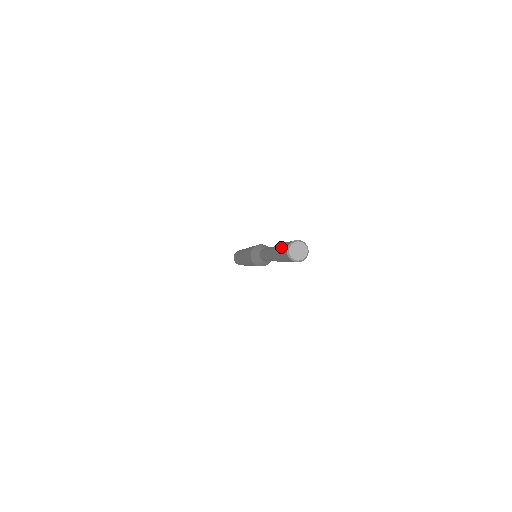
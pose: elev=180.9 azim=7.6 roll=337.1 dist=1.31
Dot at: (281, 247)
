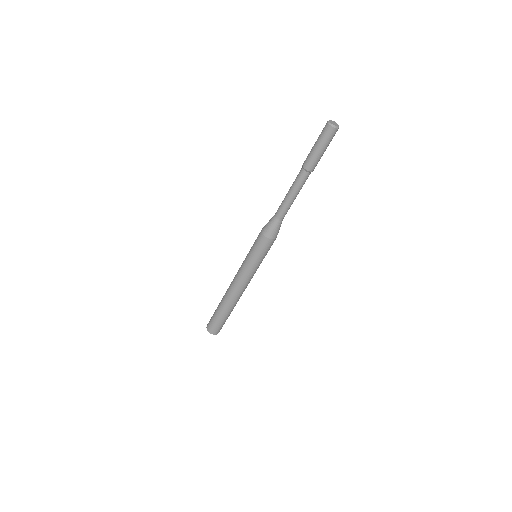
Dot at: occluded
